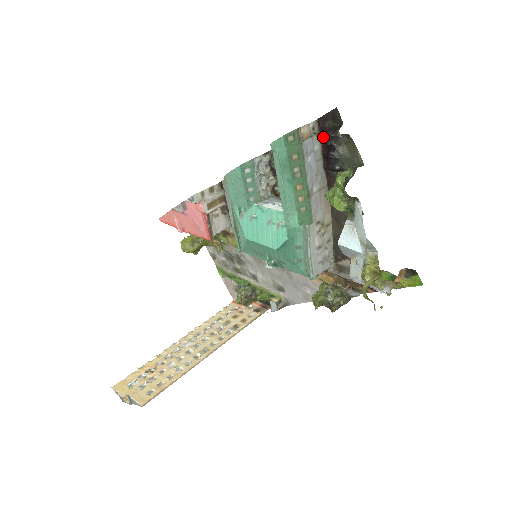
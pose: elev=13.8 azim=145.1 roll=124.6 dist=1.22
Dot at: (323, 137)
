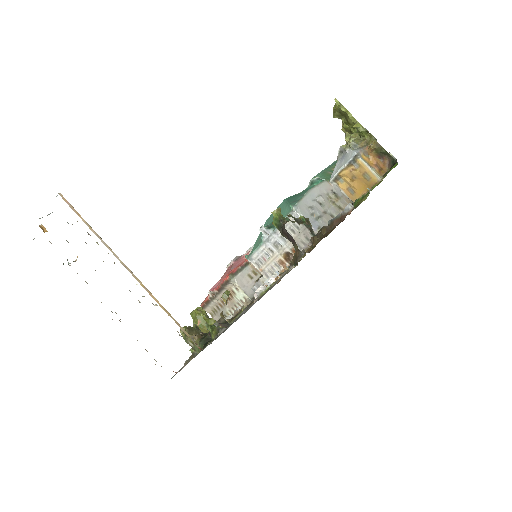
Dot at: occluded
